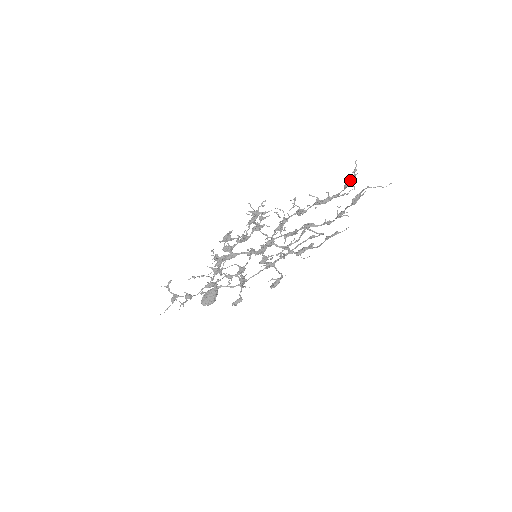
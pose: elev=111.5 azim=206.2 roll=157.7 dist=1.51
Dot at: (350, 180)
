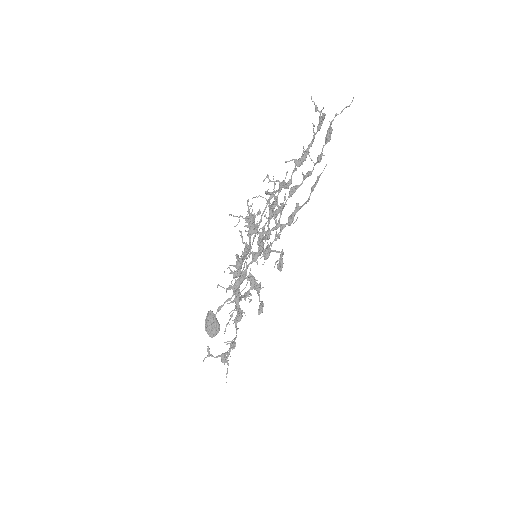
Dot at: (321, 120)
